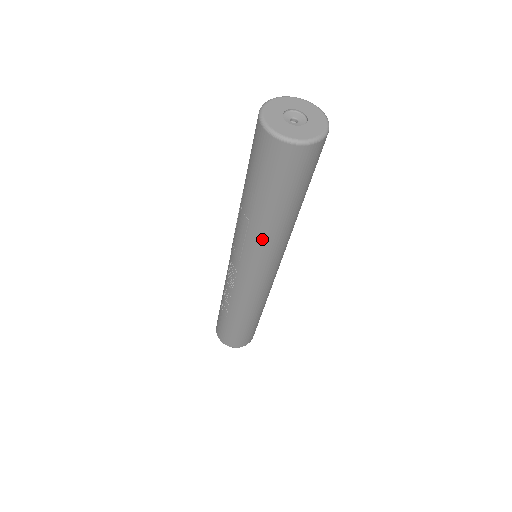
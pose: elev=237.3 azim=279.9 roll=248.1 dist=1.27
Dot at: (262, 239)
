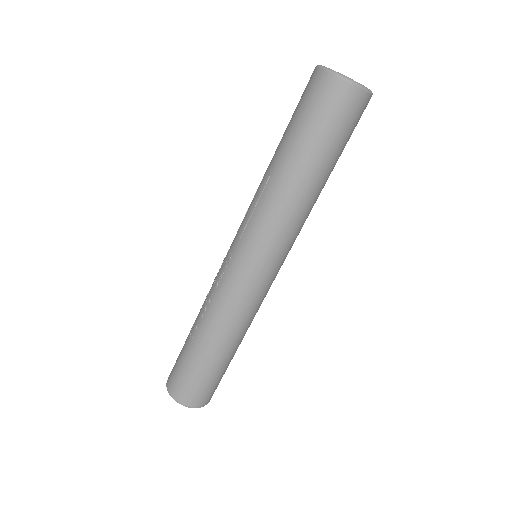
Dot at: (275, 201)
